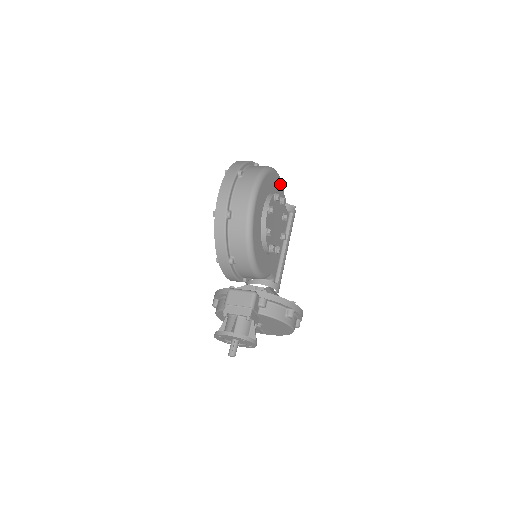
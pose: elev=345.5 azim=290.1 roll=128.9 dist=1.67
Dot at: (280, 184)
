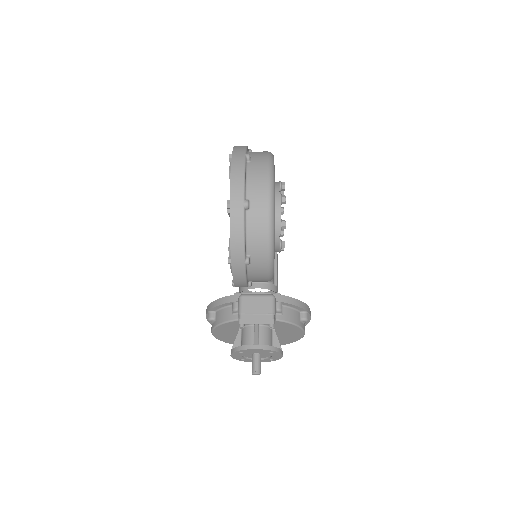
Dot at: occluded
